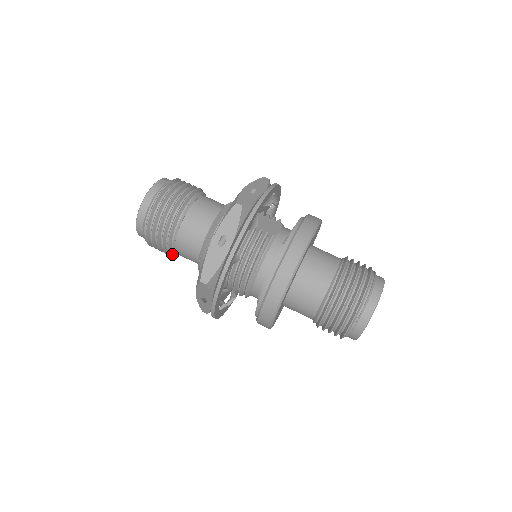
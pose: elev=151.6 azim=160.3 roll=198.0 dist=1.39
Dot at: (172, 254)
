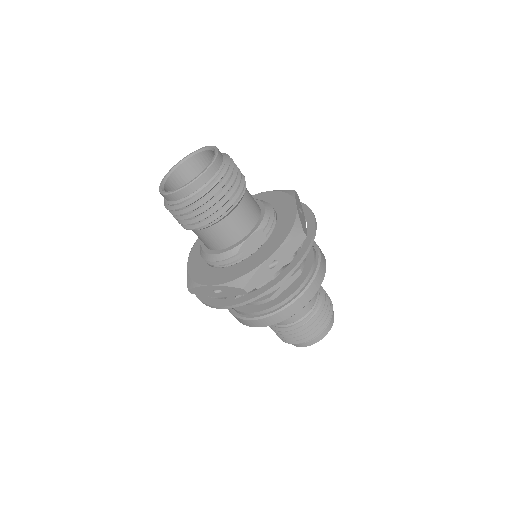
Dot at: occluded
